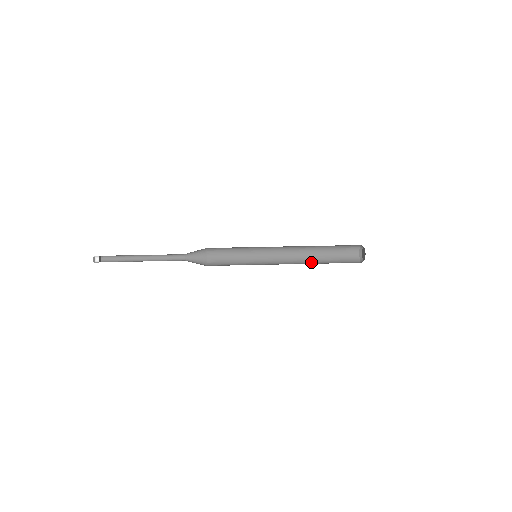
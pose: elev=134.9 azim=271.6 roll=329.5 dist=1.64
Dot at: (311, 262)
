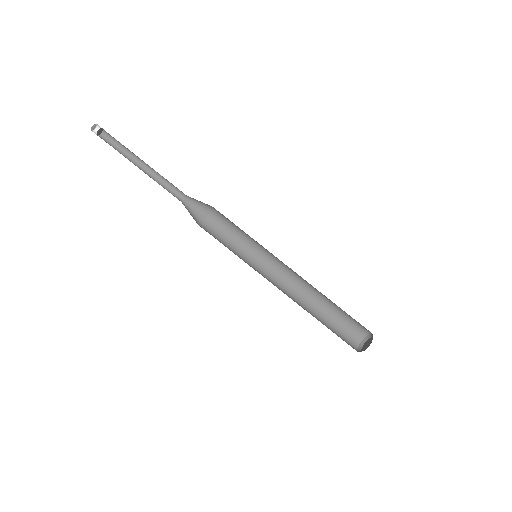
Dot at: (313, 298)
